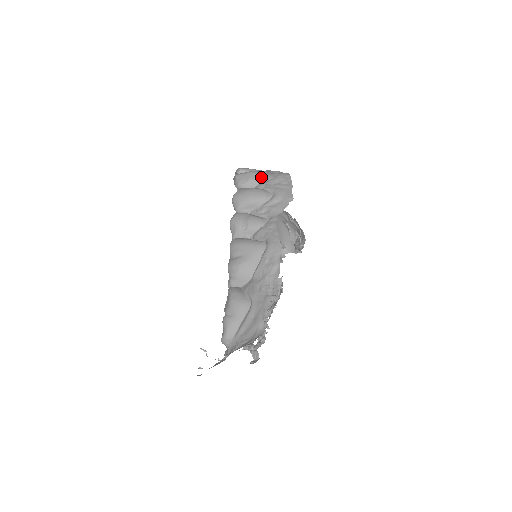
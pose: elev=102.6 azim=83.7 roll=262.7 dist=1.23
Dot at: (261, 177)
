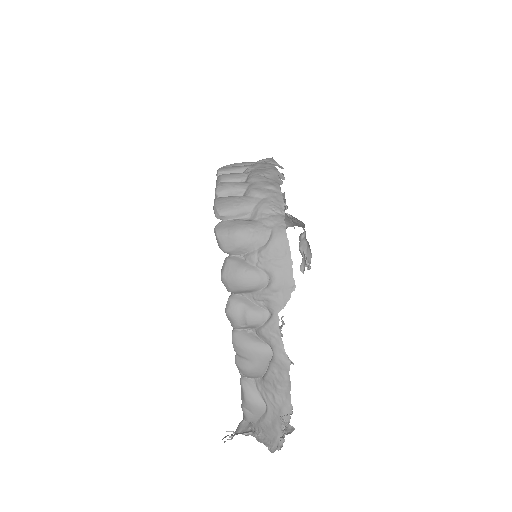
Dot at: (250, 242)
